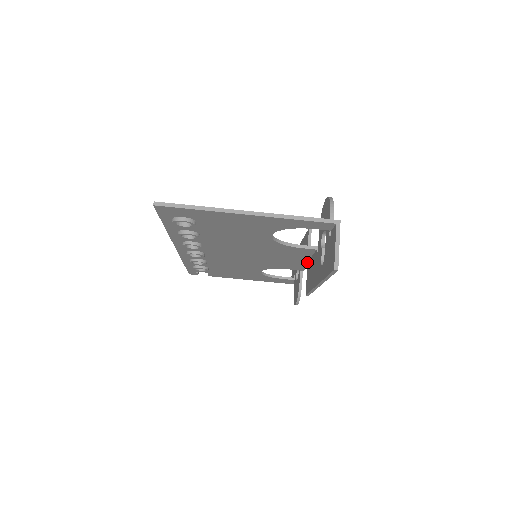
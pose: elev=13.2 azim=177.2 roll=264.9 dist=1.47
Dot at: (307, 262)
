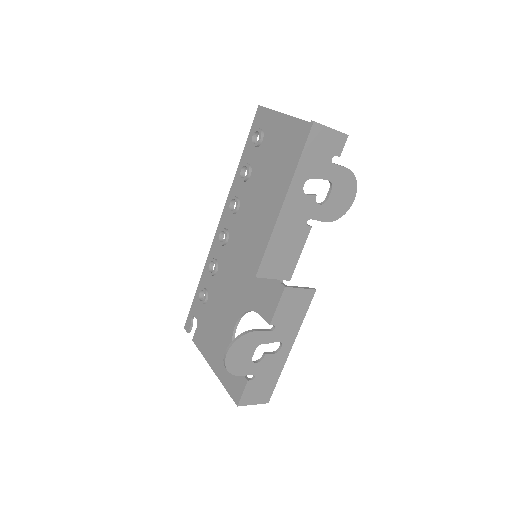
Dot at: (284, 285)
